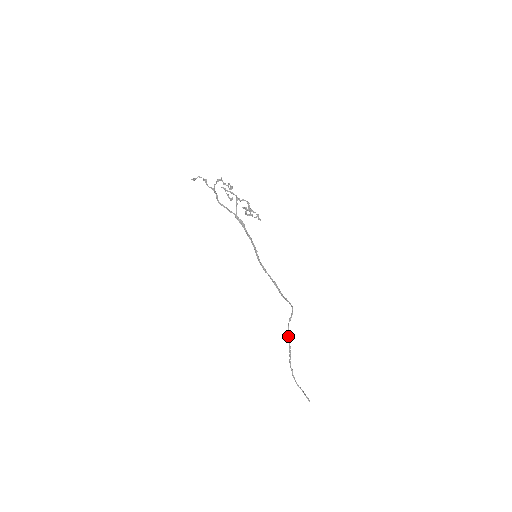
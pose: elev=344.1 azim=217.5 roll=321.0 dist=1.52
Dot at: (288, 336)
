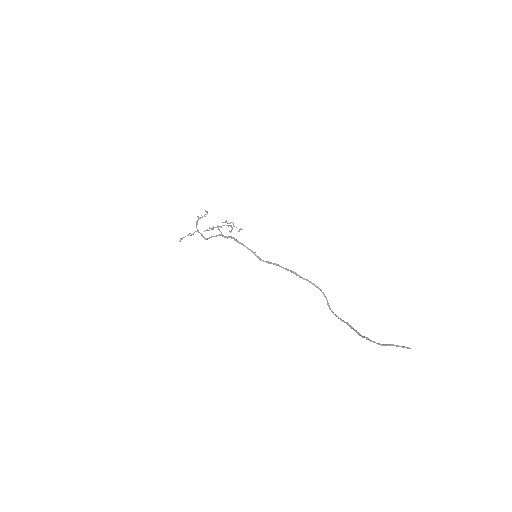
Dot at: (338, 318)
